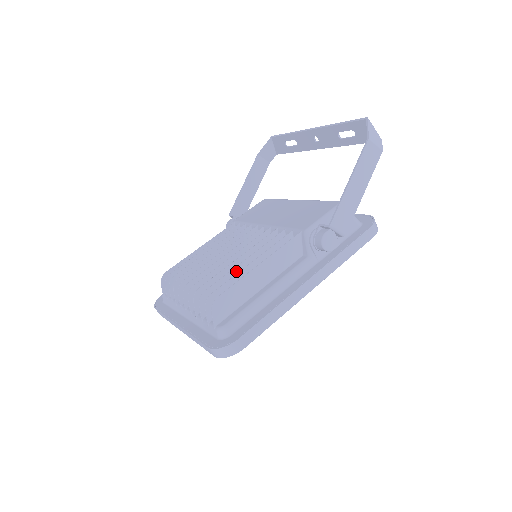
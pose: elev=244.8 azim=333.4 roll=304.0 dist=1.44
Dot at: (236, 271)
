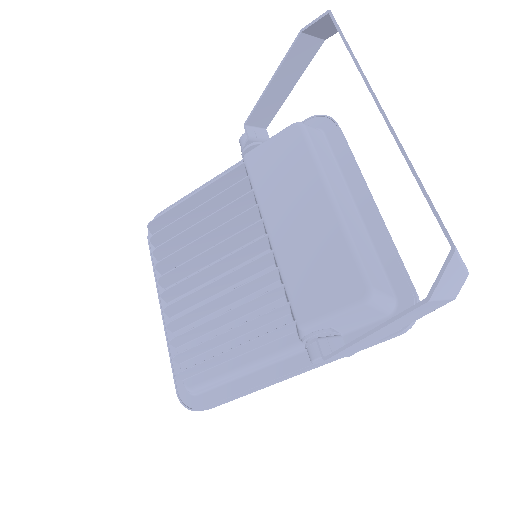
Dot at: (212, 321)
